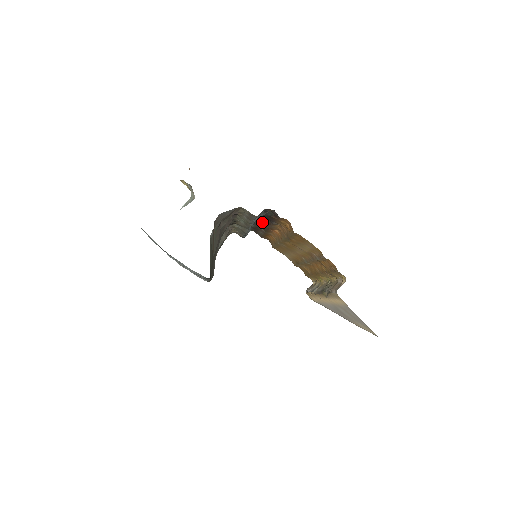
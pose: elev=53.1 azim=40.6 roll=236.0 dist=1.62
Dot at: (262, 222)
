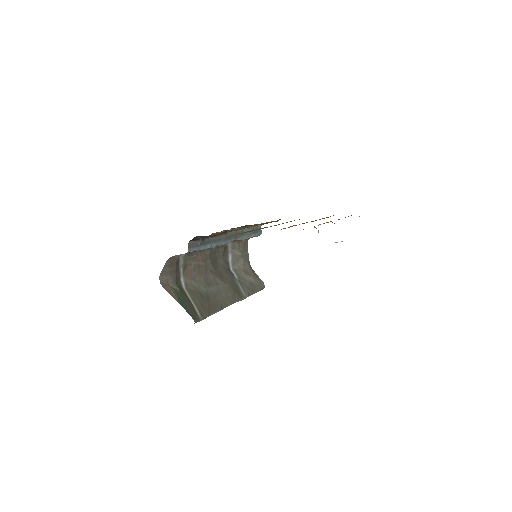
Dot at: (237, 227)
